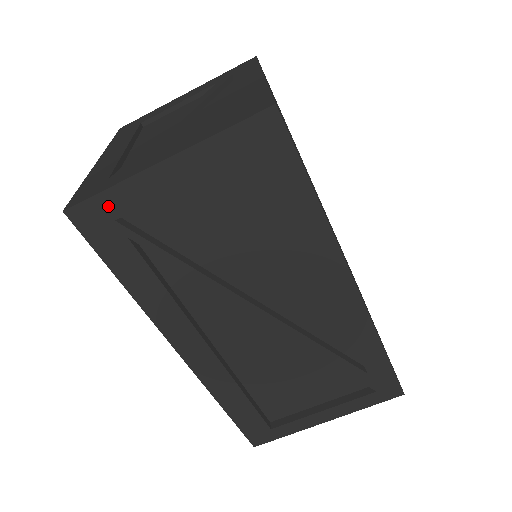
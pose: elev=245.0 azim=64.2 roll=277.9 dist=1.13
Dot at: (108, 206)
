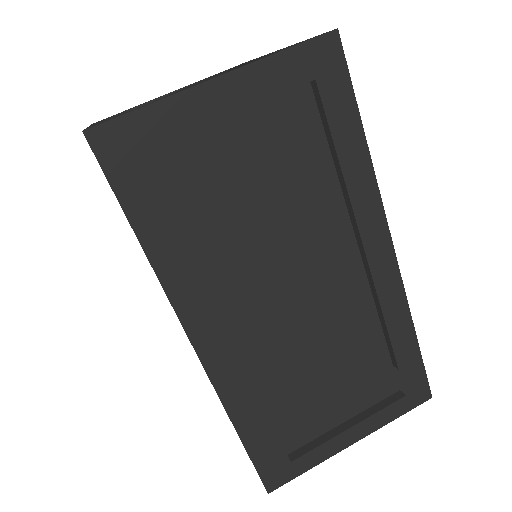
Dot at: (142, 130)
